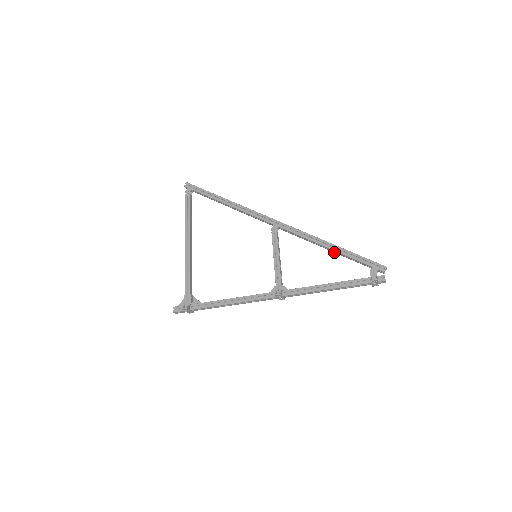
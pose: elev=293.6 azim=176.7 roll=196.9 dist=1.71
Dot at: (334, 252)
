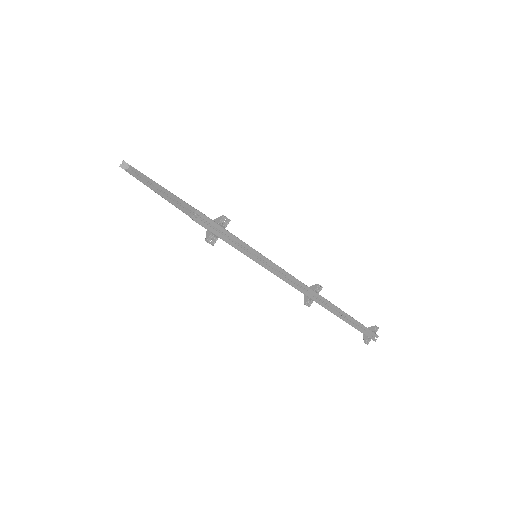
Dot at: occluded
